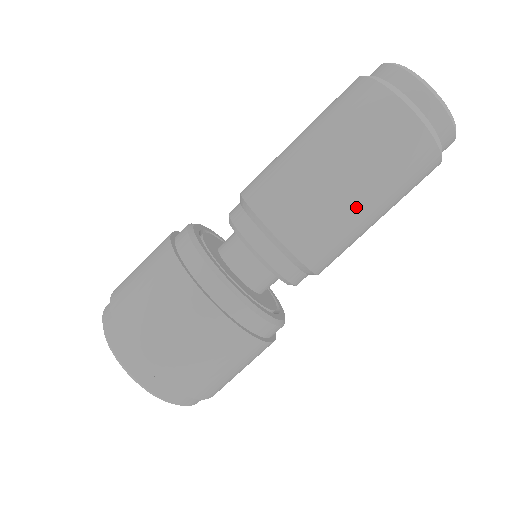
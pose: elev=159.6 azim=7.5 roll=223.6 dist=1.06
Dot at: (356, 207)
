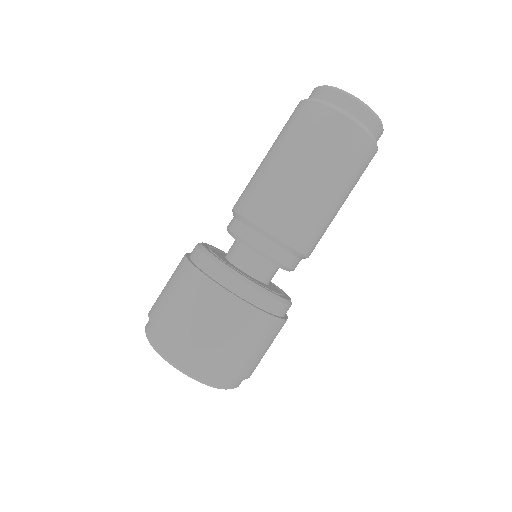
Dot at: (290, 174)
